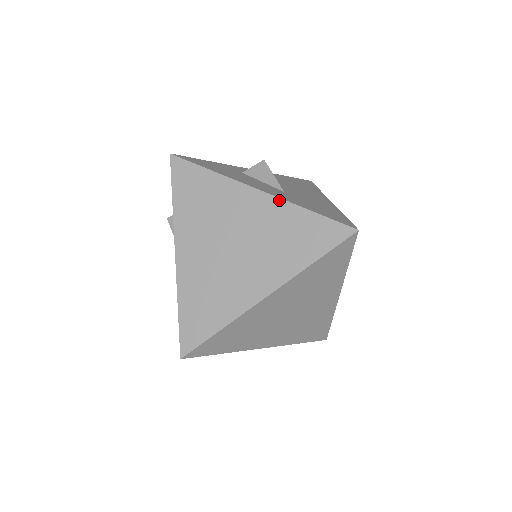
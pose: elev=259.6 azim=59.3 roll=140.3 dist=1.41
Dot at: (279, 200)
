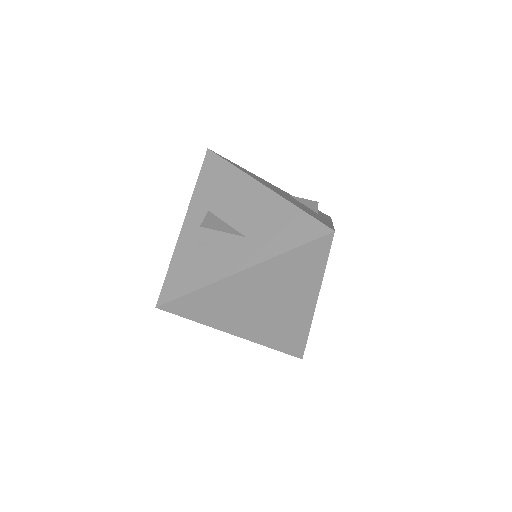
Dot at: (263, 264)
